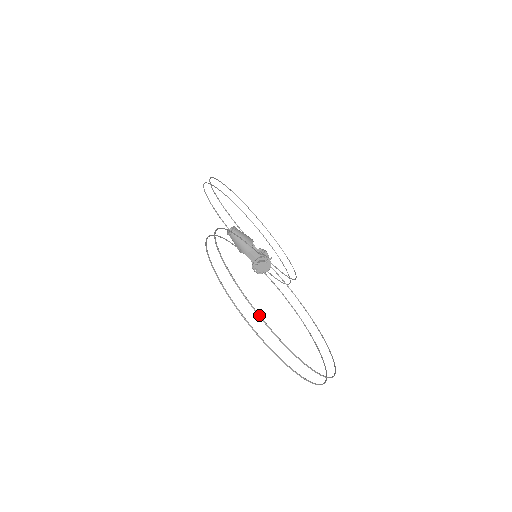
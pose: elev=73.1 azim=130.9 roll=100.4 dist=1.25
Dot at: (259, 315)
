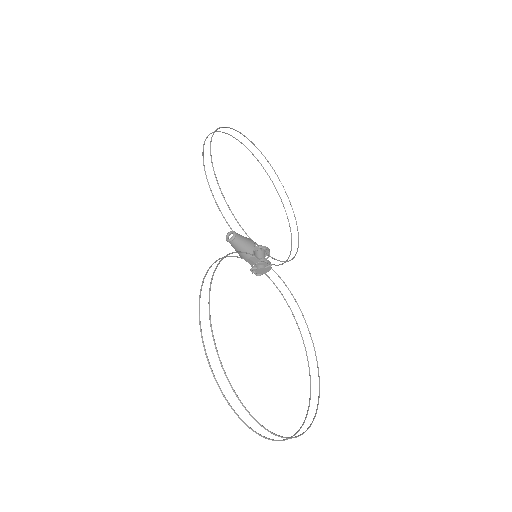
Dot at: (248, 412)
